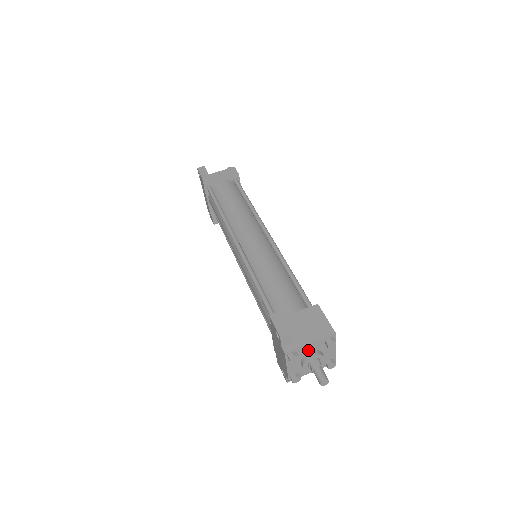
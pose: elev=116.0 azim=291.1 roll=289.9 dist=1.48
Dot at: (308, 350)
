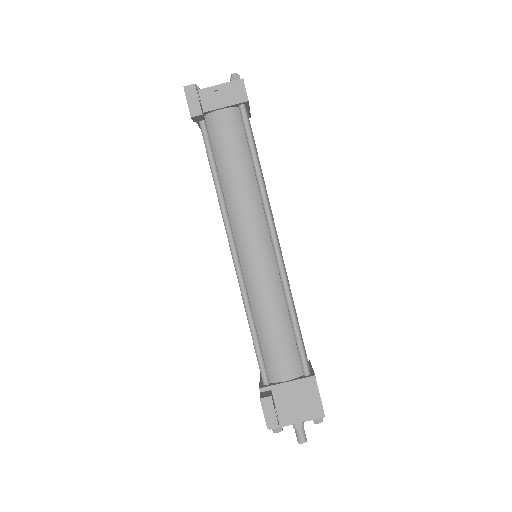
Dot at: occluded
